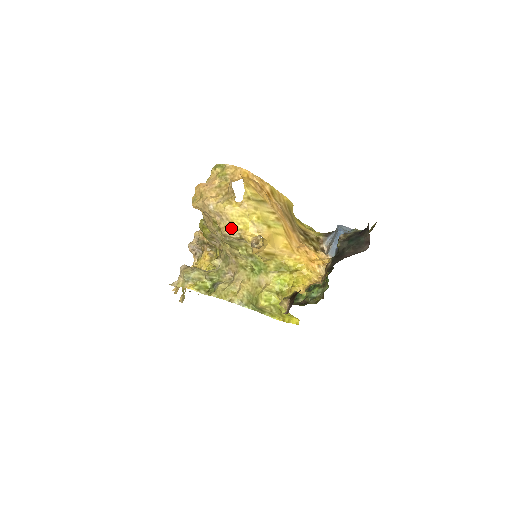
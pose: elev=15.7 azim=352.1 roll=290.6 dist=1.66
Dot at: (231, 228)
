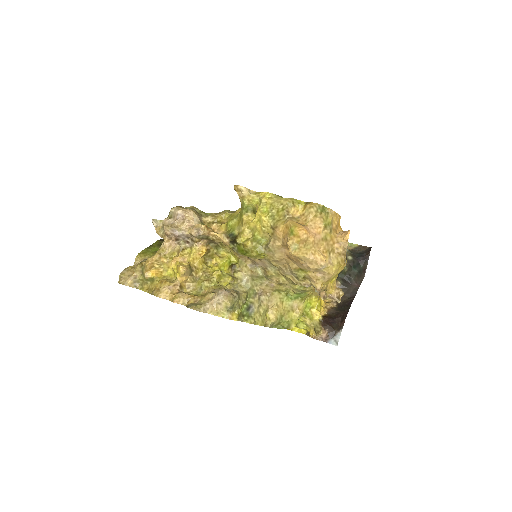
Dot at: (325, 284)
